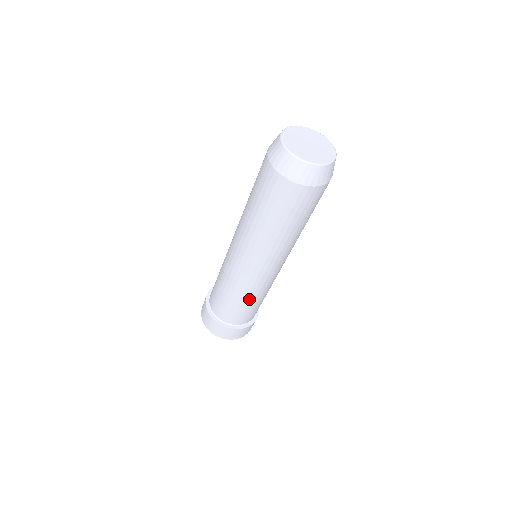
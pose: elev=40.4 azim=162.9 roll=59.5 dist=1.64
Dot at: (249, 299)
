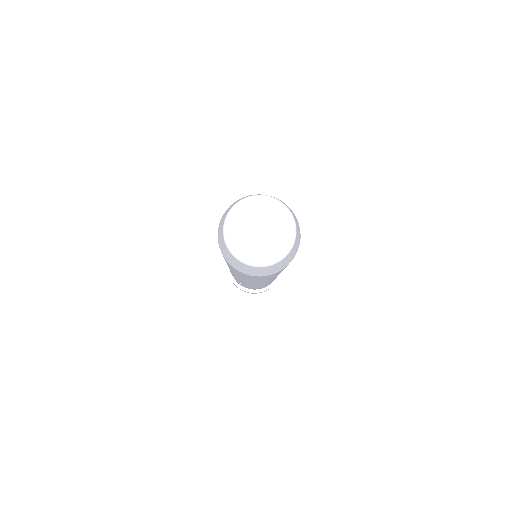
Dot at: occluded
